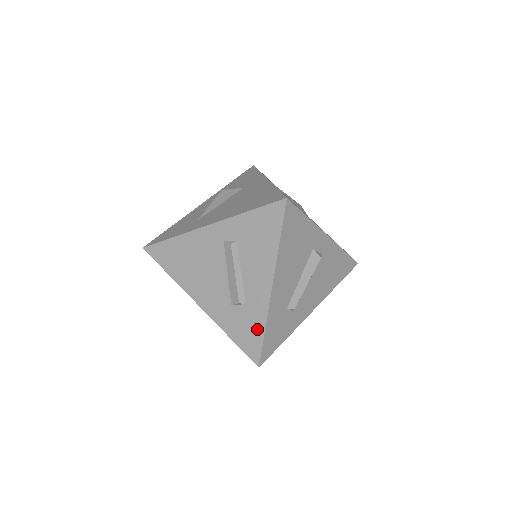
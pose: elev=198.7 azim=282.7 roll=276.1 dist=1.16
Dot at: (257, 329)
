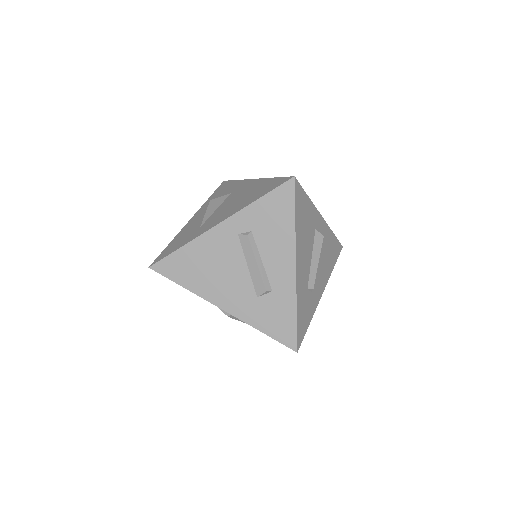
Dot at: (288, 313)
